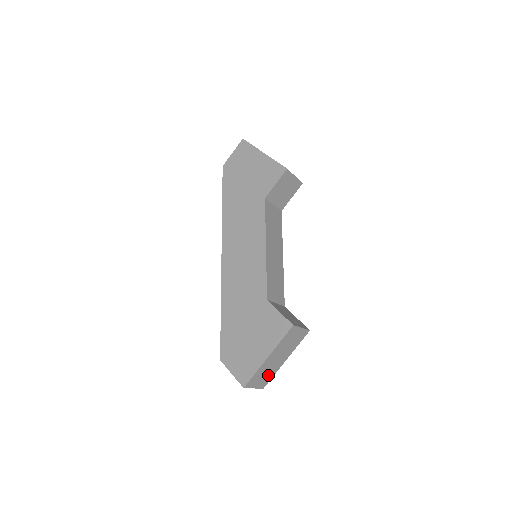
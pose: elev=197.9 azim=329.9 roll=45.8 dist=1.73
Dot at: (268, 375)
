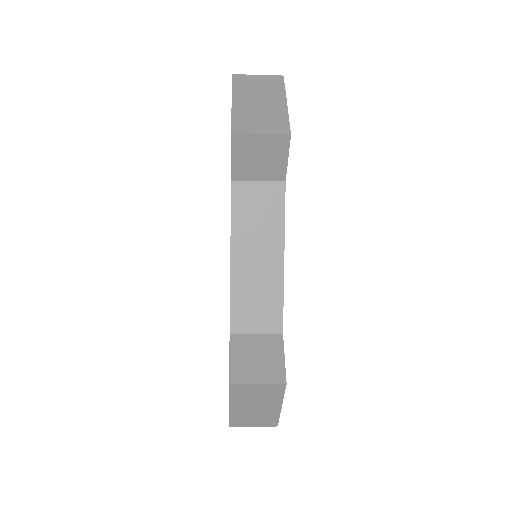
Dot at: (265, 418)
